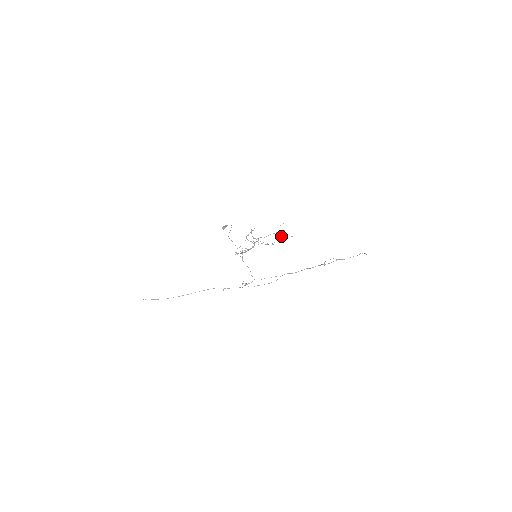
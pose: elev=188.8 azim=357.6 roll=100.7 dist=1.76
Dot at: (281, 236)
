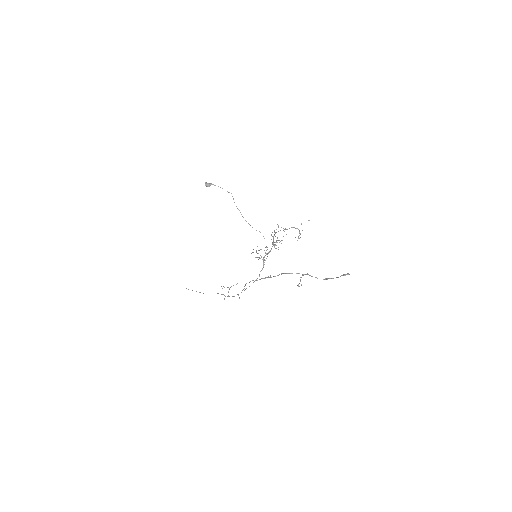
Dot at: occluded
